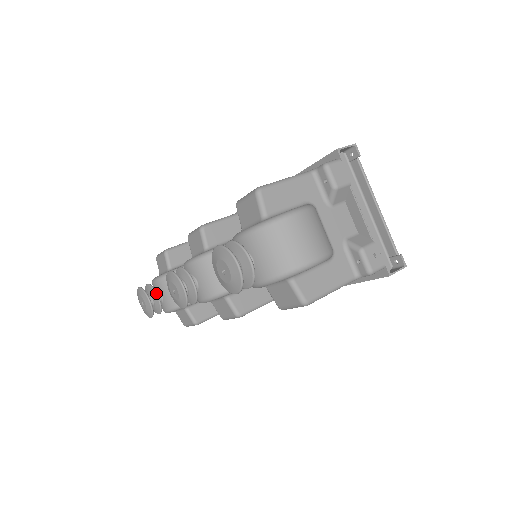
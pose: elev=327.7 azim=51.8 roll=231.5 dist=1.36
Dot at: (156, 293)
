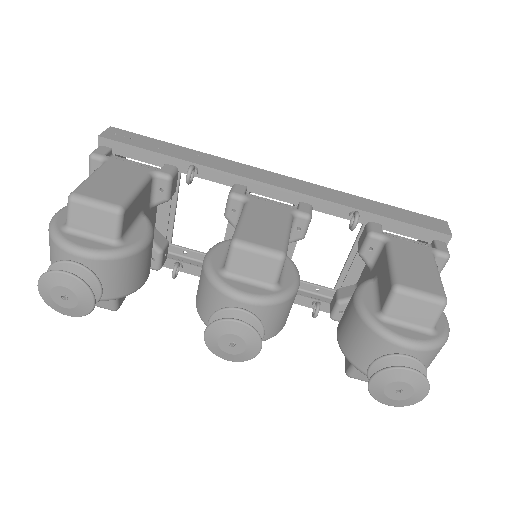
Dot at: occluded
